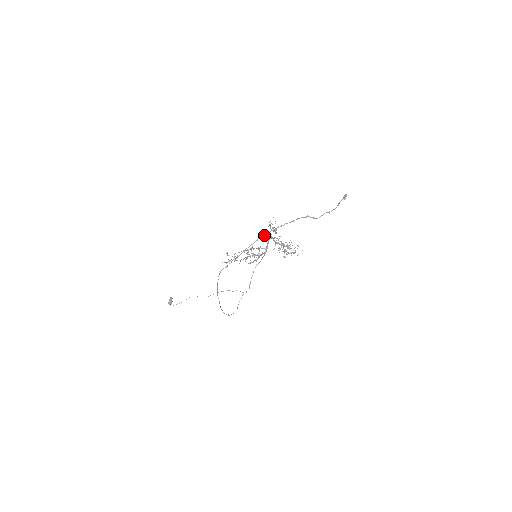
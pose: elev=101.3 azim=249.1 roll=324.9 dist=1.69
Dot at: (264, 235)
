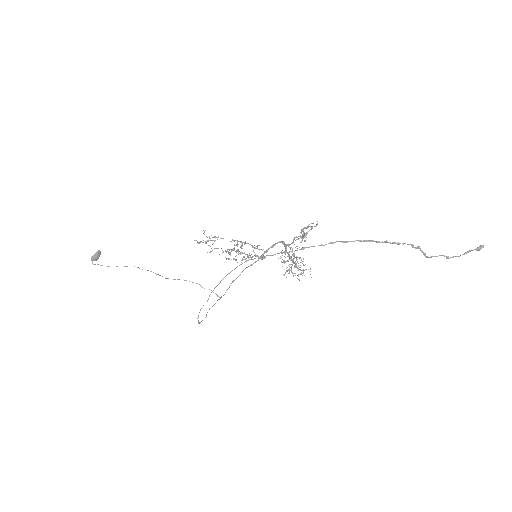
Dot at: (347, 241)
